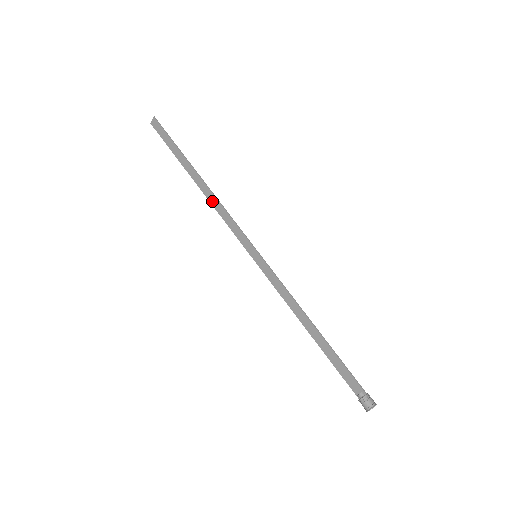
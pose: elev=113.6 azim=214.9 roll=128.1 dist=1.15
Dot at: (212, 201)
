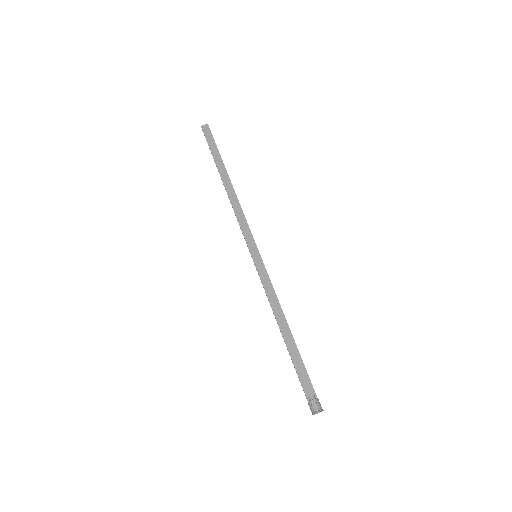
Dot at: (233, 201)
